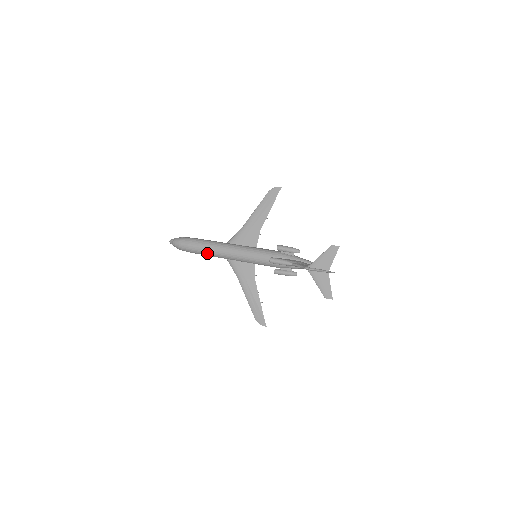
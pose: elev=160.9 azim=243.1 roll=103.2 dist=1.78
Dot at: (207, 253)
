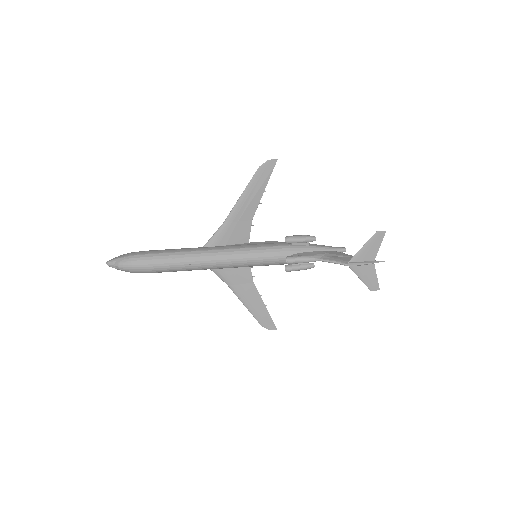
Dot at: (183, 269)
